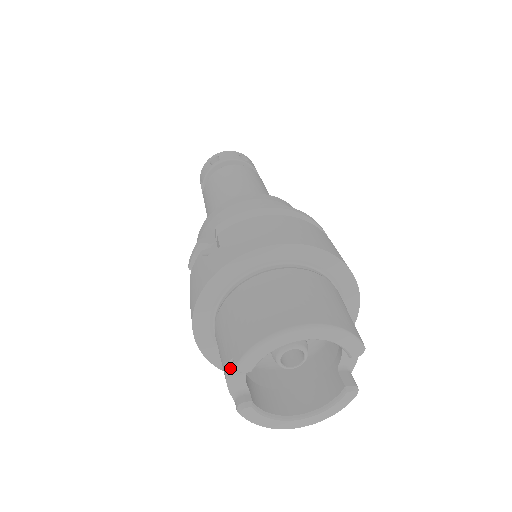
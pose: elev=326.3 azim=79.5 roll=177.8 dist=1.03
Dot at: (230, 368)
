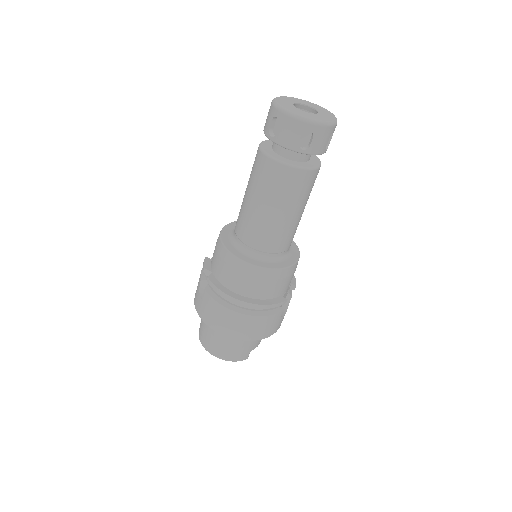
Dot at: occluded
